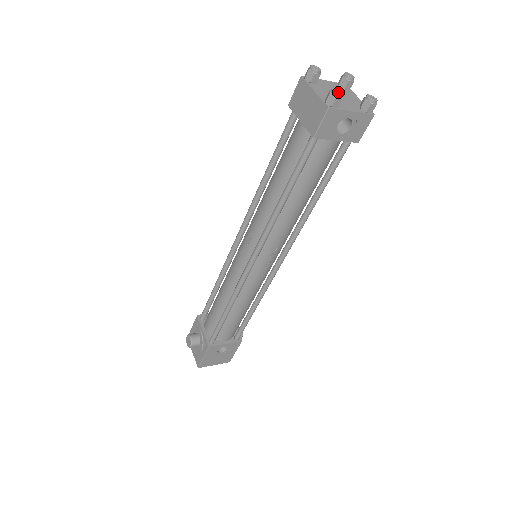
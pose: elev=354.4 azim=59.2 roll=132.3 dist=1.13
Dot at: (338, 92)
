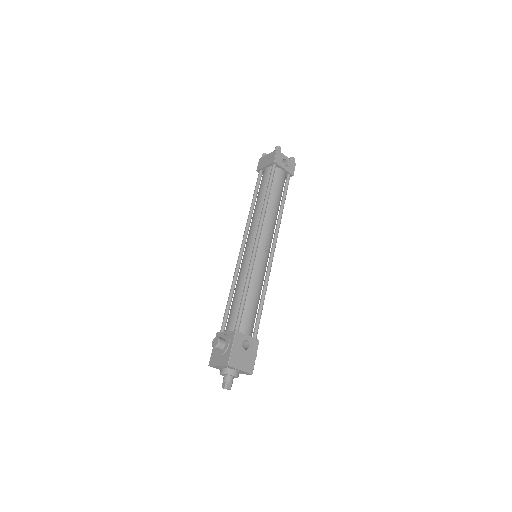
Dot at: (279, 147)
